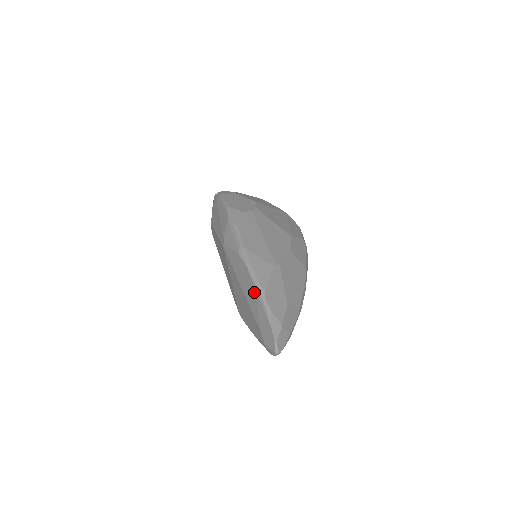
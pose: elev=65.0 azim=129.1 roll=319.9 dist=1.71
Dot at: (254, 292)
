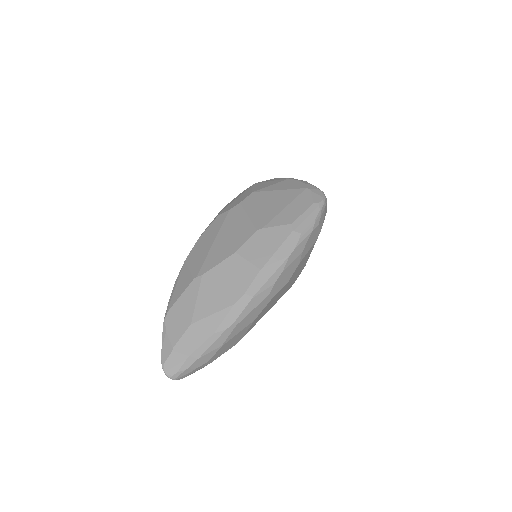
Dot at: occluded
